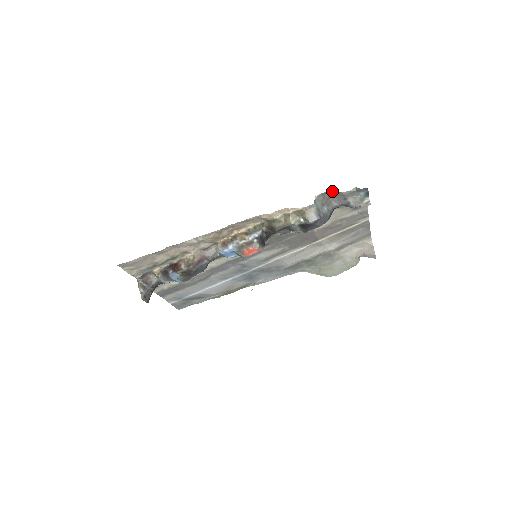
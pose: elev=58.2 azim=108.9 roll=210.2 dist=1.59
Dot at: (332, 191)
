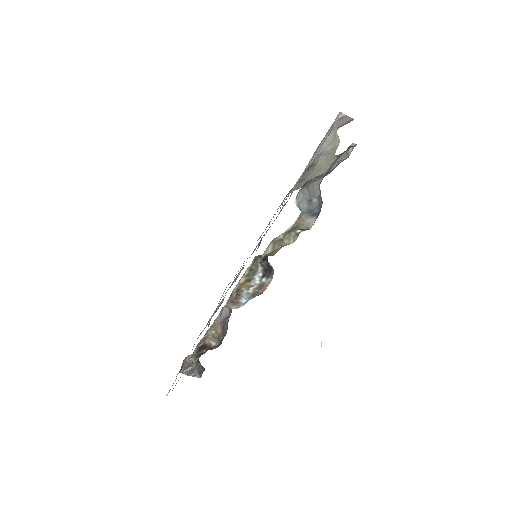
Dot at: (308, 181)
